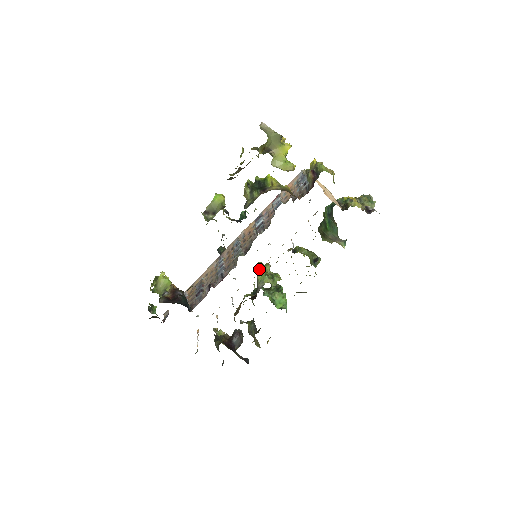
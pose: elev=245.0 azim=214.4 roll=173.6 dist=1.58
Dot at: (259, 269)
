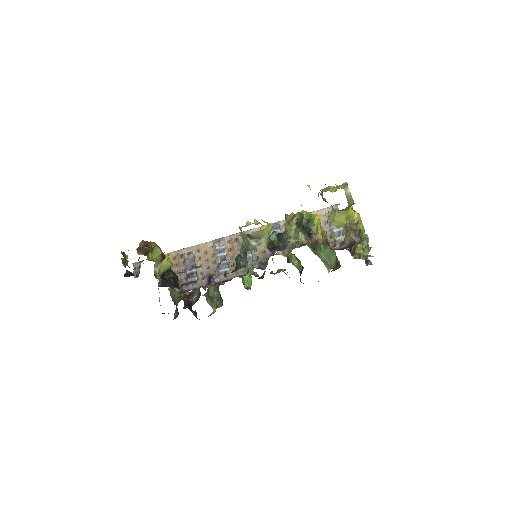
Dot at: occluded
